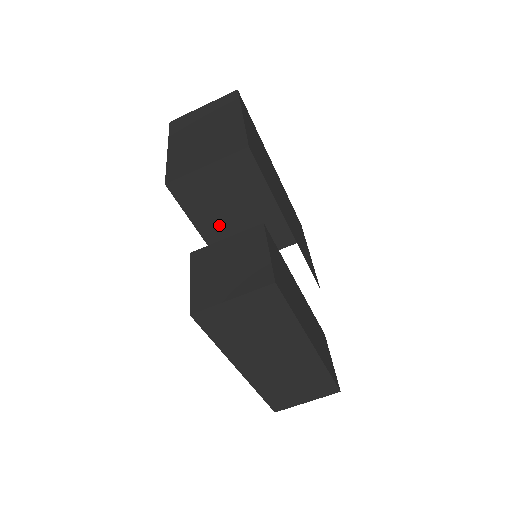
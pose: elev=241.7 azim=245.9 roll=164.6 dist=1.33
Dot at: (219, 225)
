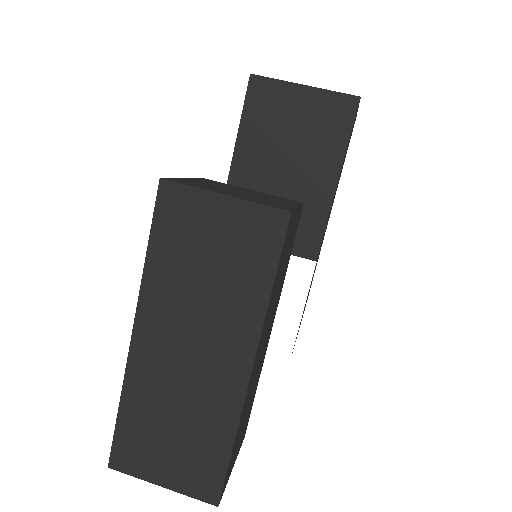
Dot at: (259, 167)
